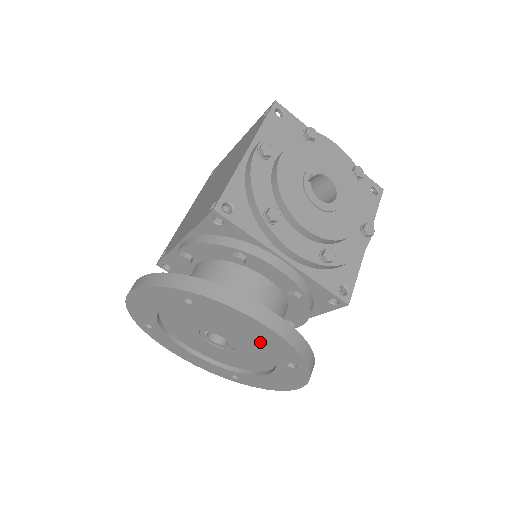
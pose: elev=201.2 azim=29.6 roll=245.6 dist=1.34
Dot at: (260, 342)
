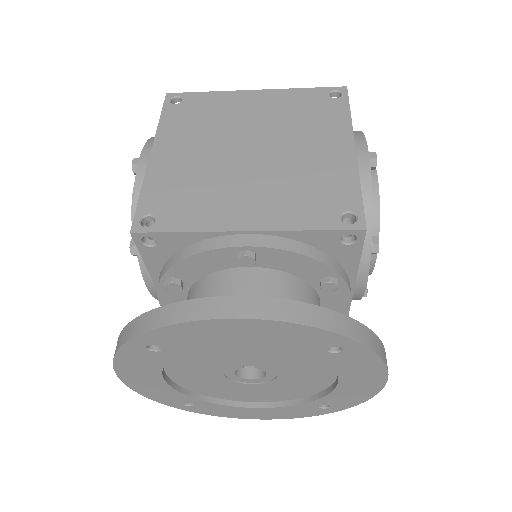
Dot at: (336, 390)
